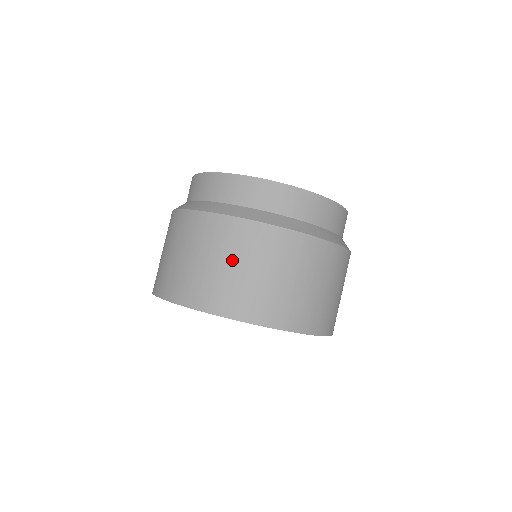
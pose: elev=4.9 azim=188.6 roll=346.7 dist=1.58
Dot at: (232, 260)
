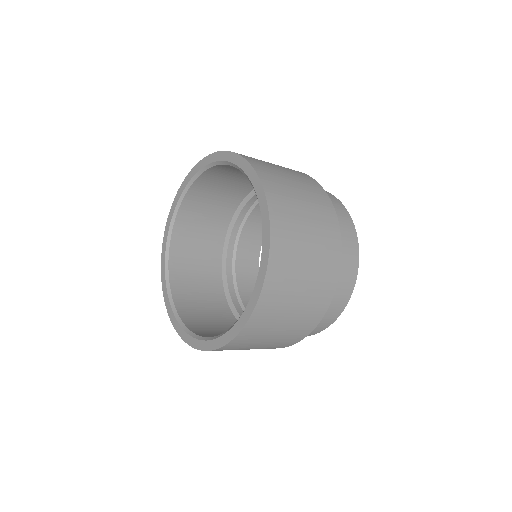
Dot at: (304, 195)
